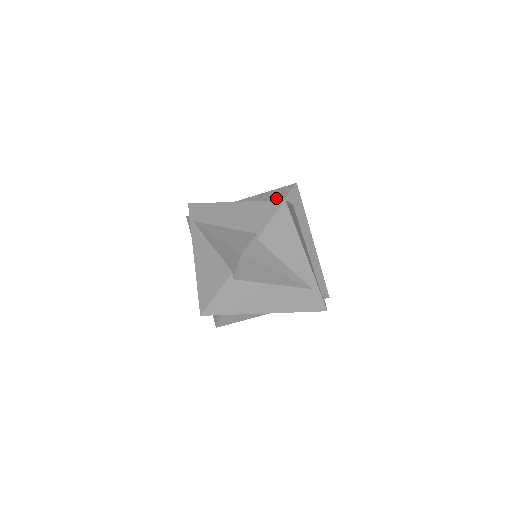
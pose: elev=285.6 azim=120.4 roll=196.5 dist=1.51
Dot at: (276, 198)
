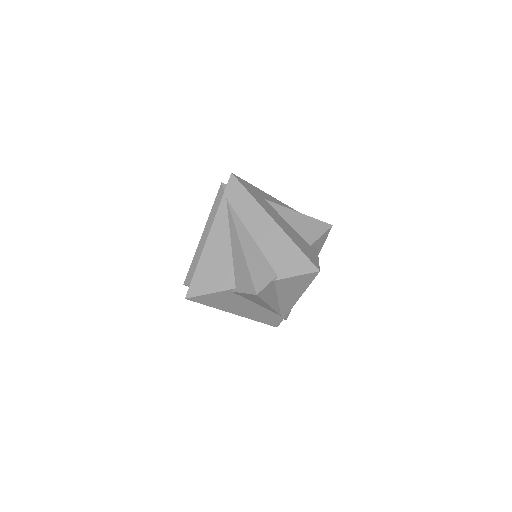
Dot at: (309, 234)
